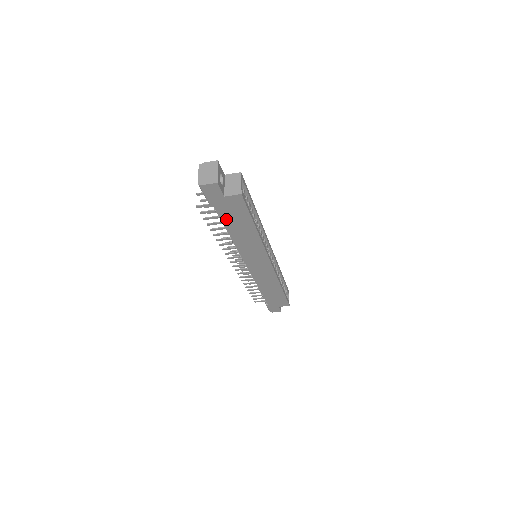
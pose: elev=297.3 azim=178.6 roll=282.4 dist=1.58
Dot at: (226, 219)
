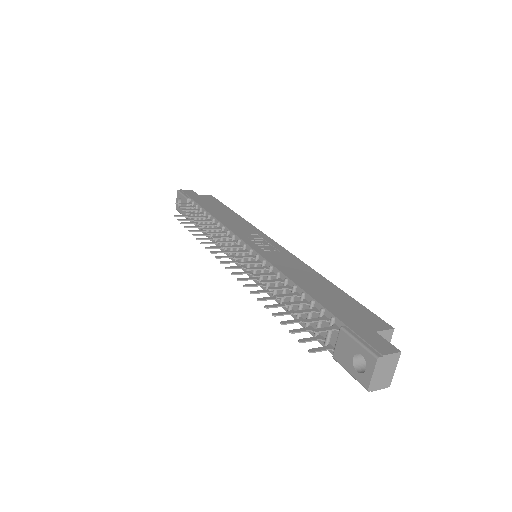
Dot at: occluded
